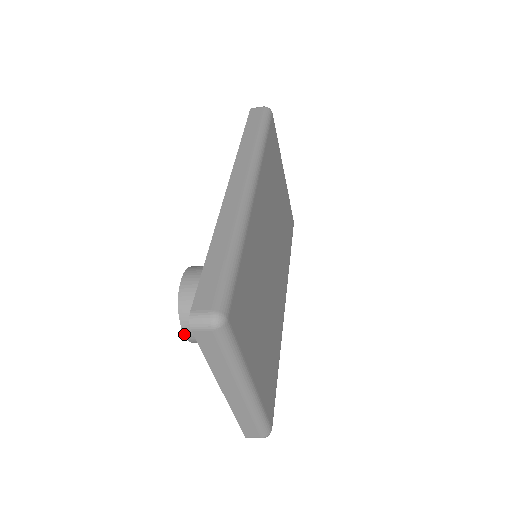
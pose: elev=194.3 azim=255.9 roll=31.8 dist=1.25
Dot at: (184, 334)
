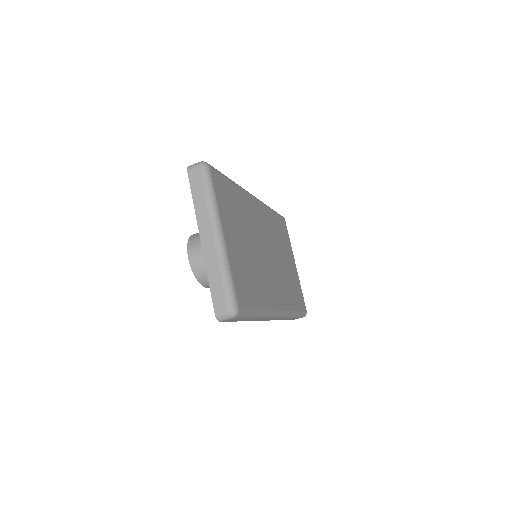
Dot at: (188, 256)
